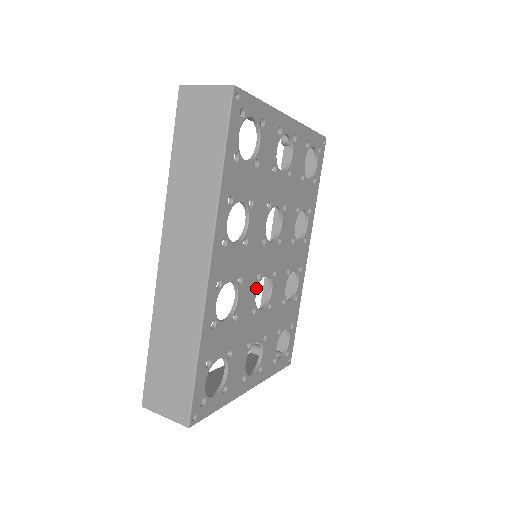
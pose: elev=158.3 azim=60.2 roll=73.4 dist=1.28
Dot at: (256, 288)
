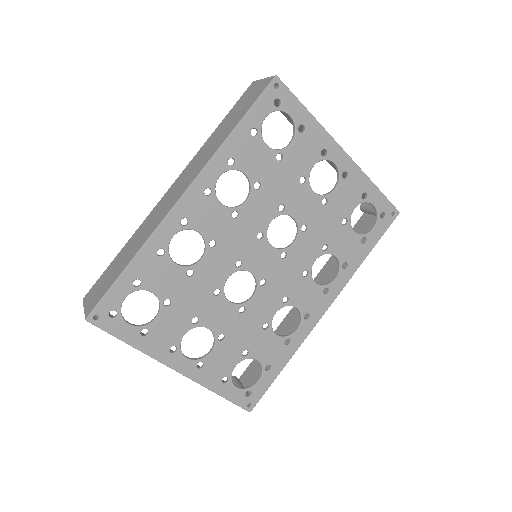
Dot at: (231, 272)
